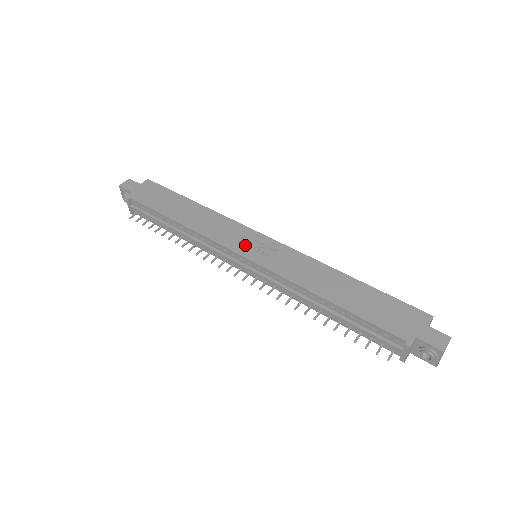
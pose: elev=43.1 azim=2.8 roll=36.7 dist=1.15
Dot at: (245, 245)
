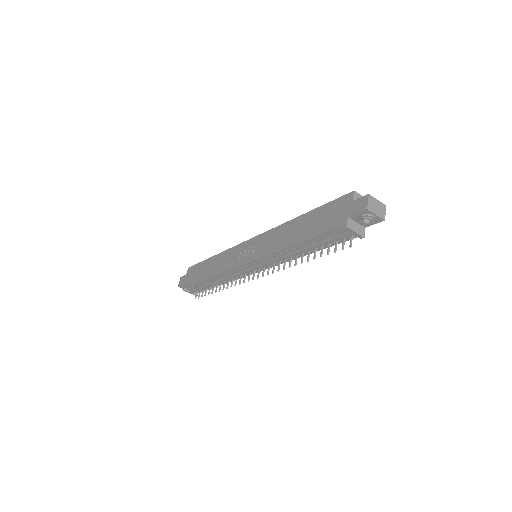
Dot at: (243, 256)
